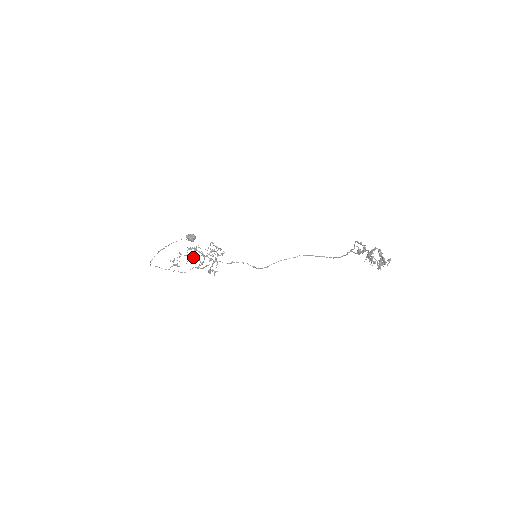
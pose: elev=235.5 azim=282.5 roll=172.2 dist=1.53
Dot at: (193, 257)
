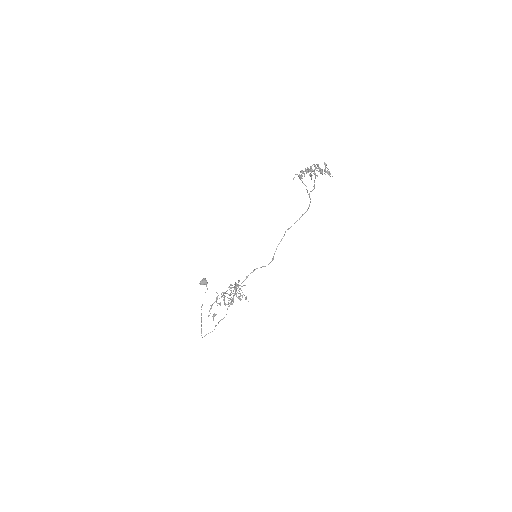
Dot at: (219, 298)
